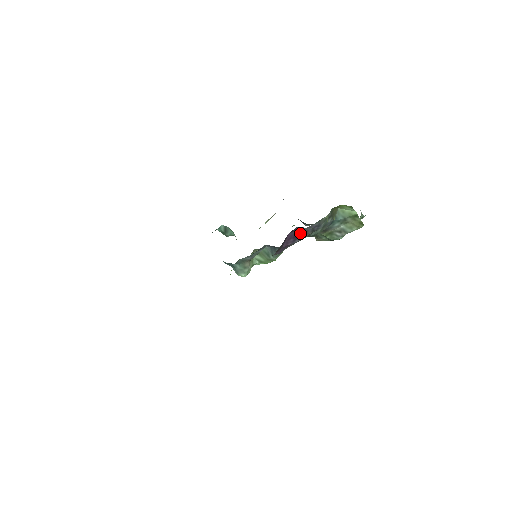
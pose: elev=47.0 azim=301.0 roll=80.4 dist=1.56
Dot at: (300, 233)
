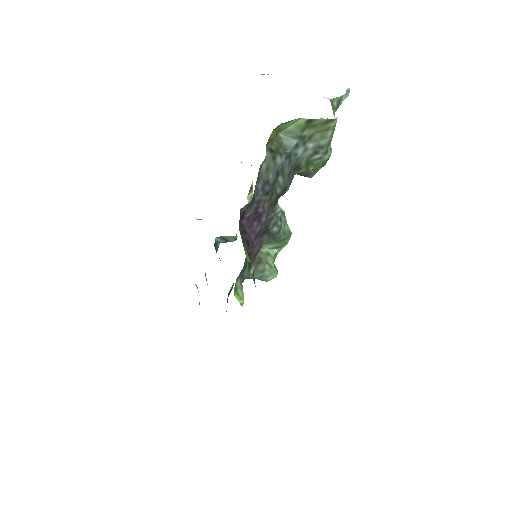
Dot at: (255, 210)
